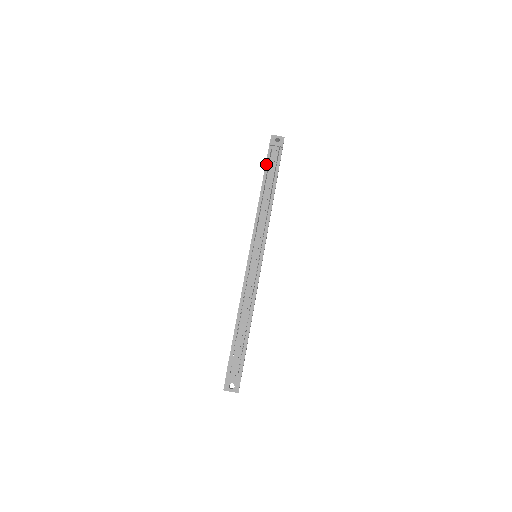
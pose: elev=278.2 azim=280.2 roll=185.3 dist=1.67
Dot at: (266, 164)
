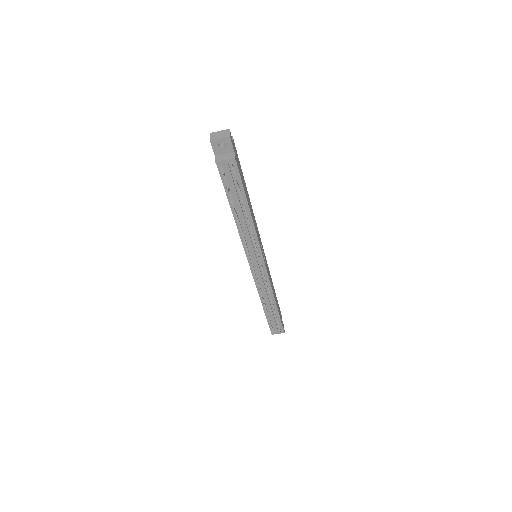
Dot at: (224, 185)
